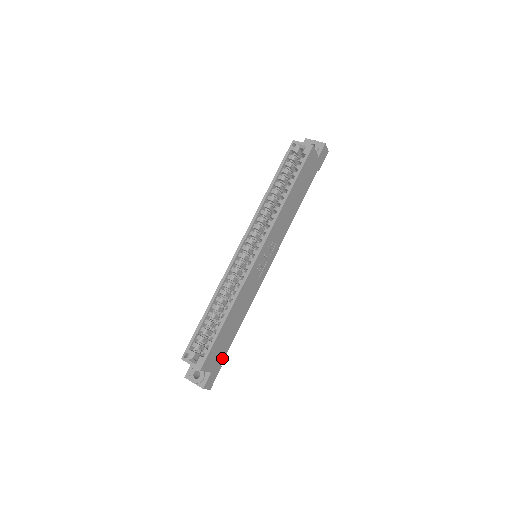
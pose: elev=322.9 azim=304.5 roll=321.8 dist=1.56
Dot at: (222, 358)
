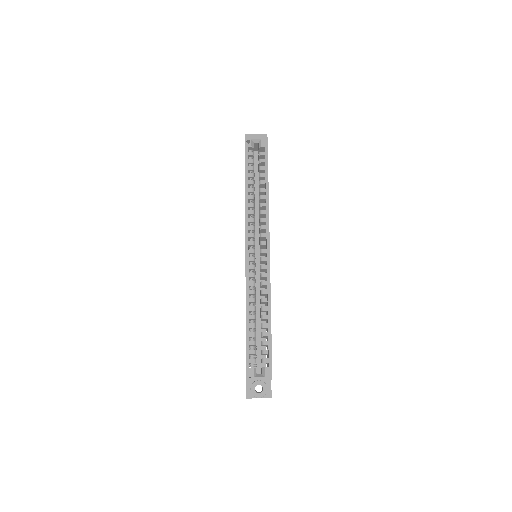
Dot at: occluded
